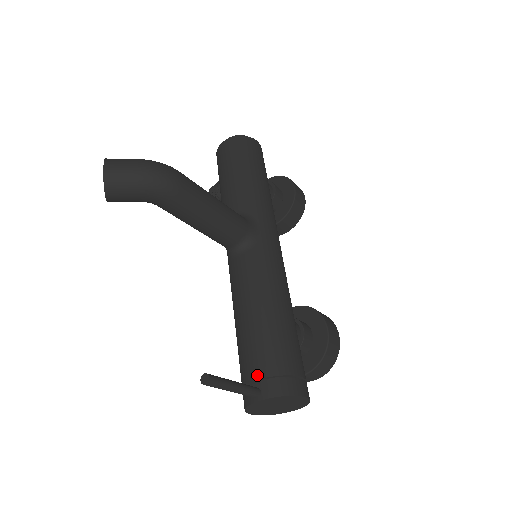
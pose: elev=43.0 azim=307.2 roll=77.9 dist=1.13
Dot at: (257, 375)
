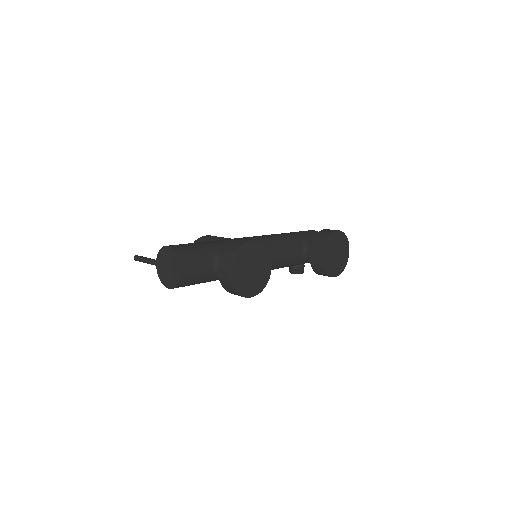
Dot at: occluded
